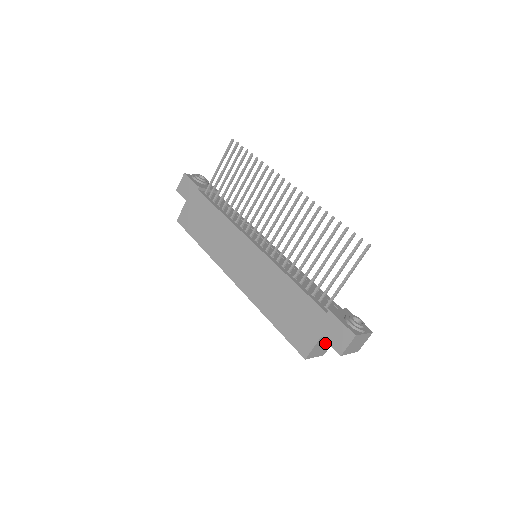
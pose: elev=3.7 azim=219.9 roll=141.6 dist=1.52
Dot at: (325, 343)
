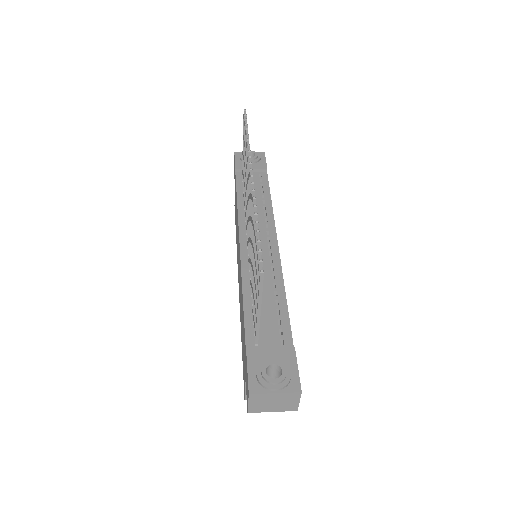
Dot at: occluded
